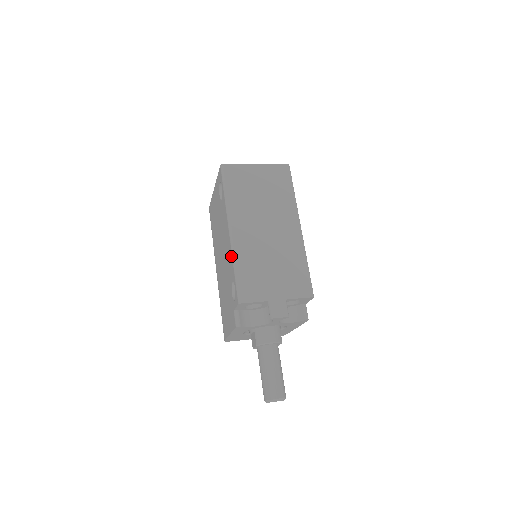
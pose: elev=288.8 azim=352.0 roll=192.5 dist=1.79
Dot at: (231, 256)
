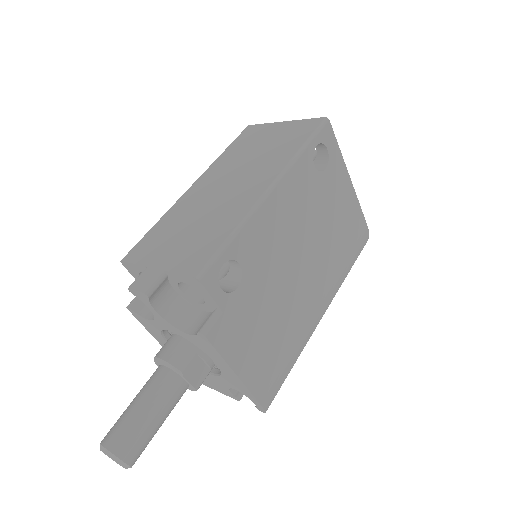
Dot at: occluded
